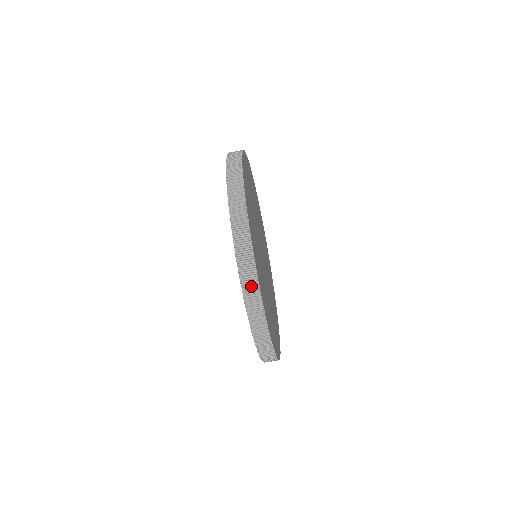
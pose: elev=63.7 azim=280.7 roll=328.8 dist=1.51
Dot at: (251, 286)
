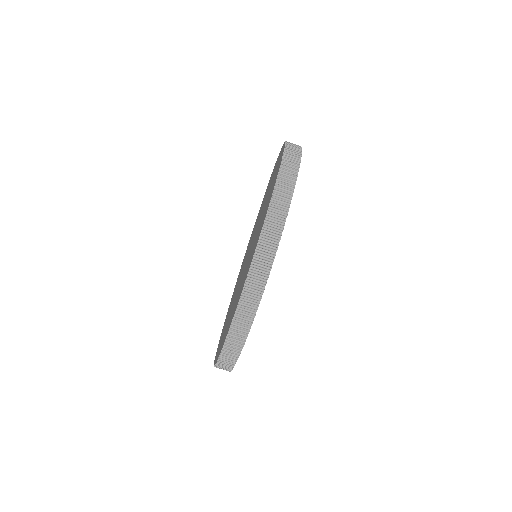
Dot at: (232, 352)
